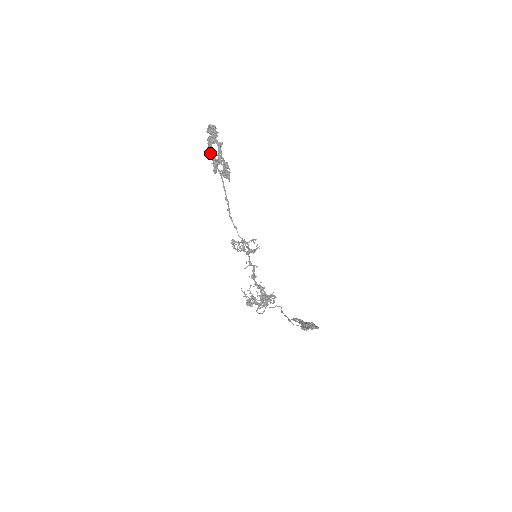
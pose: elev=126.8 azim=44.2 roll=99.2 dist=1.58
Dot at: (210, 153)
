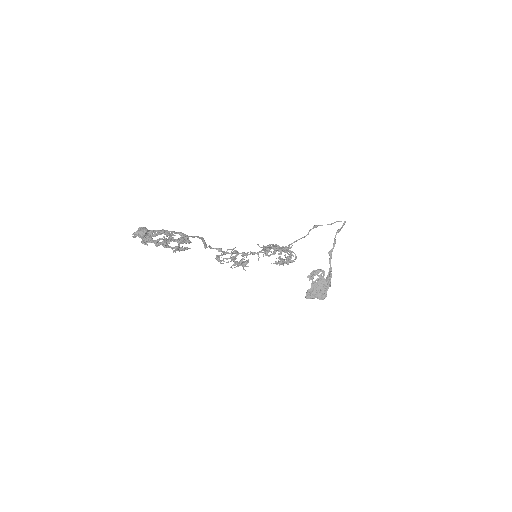
Dot at: occluded
